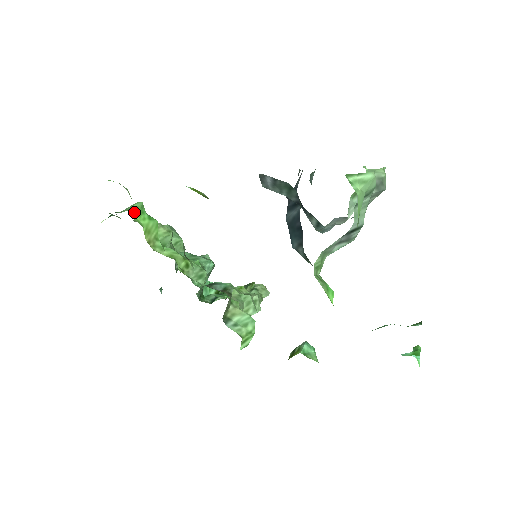
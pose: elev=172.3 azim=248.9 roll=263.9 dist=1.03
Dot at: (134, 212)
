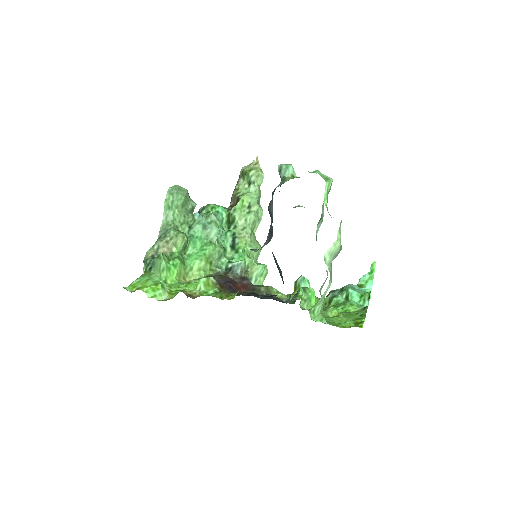
Dot at: (166, 277)
